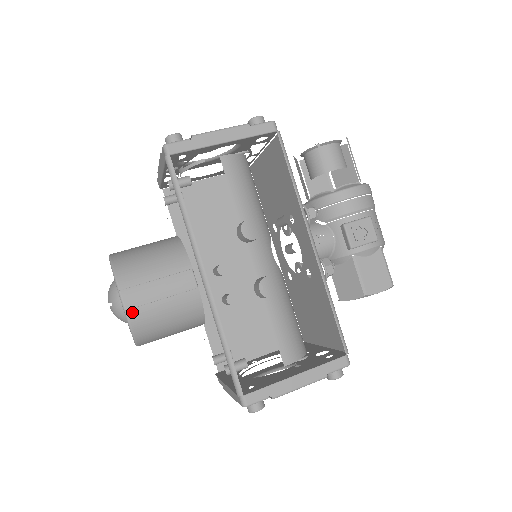
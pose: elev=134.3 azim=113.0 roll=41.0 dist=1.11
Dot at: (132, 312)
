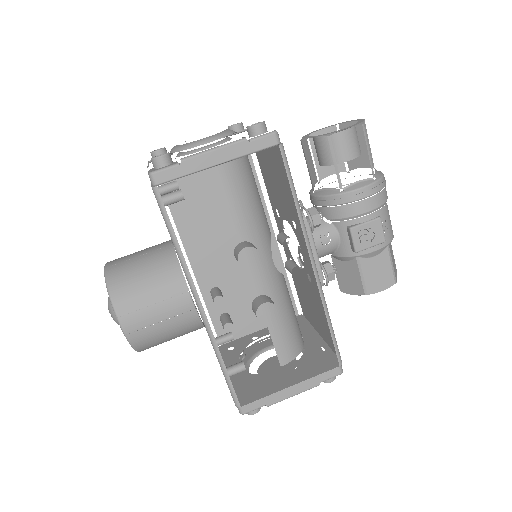
Dot at: (132, 335)
